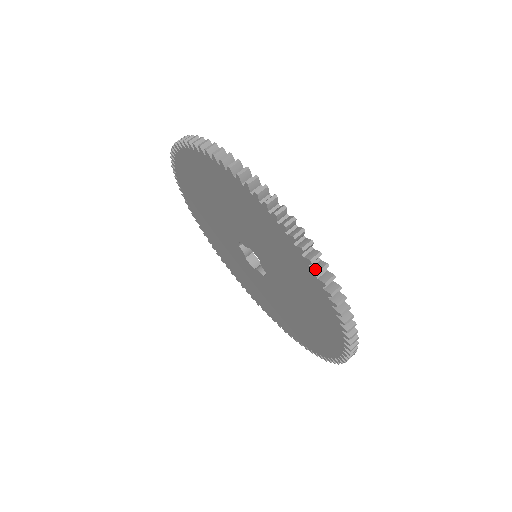
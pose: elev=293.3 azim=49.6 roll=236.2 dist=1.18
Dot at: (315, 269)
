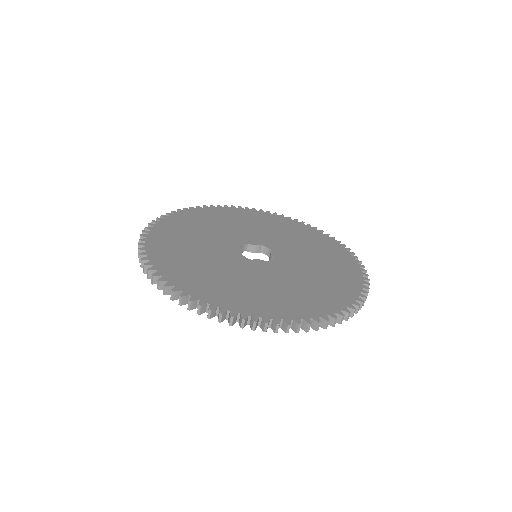
Dot at: occluded
